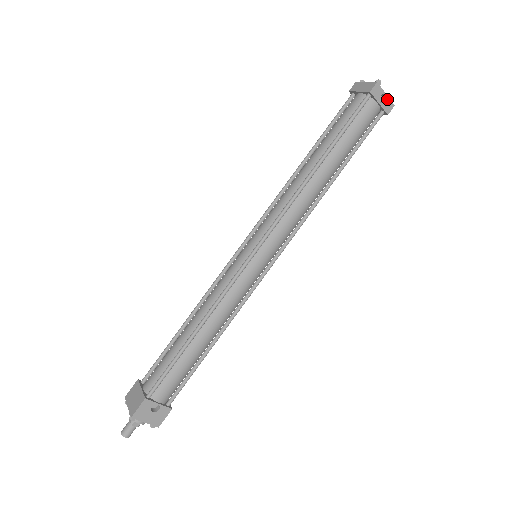
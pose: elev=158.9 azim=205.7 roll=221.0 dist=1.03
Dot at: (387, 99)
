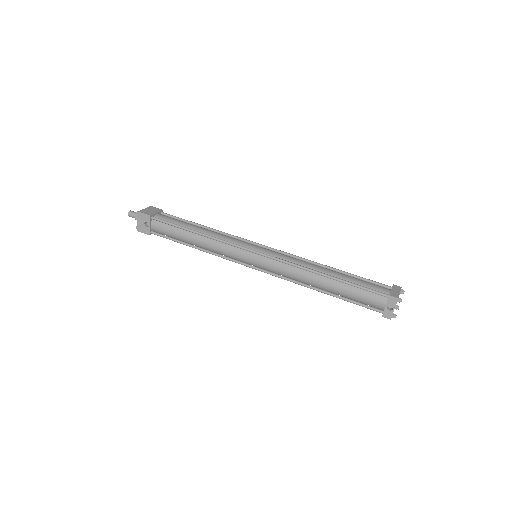
Dot at: (392, 311)
